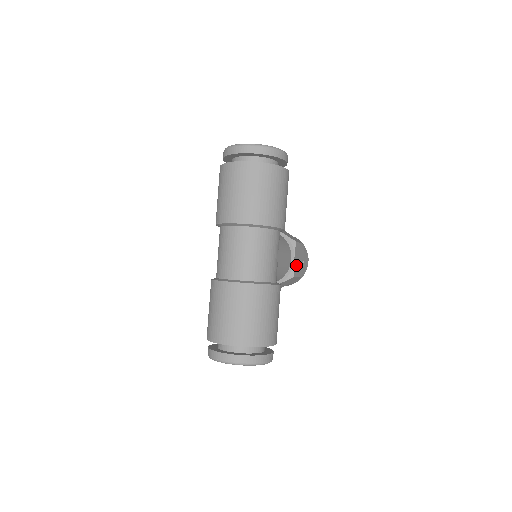
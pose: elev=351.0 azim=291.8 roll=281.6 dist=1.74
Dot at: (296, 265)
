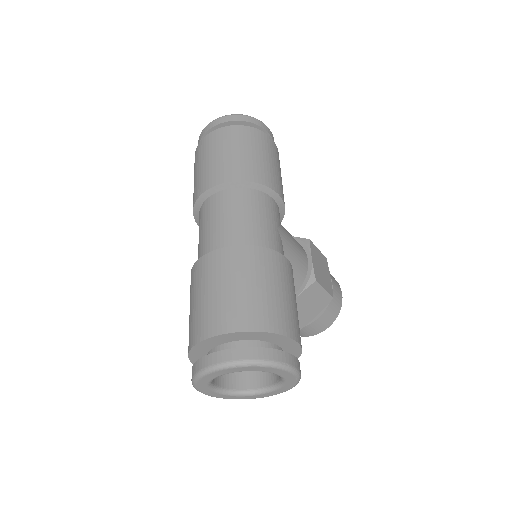
Dot at: (317, 270)
